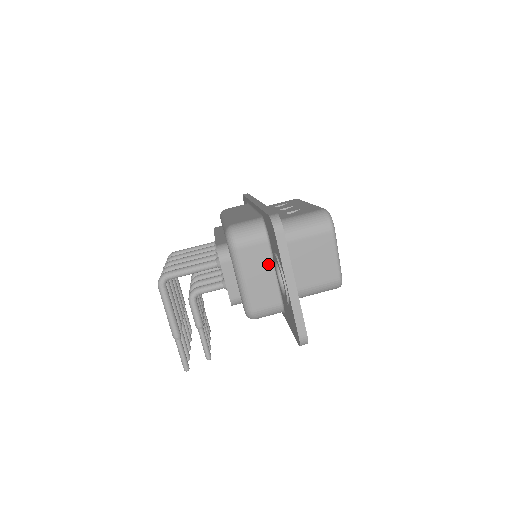
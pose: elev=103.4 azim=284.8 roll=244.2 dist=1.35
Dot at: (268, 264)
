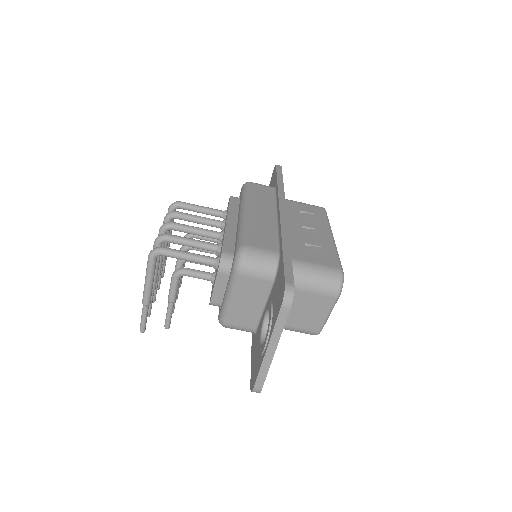
Dot at: (261, 298)
